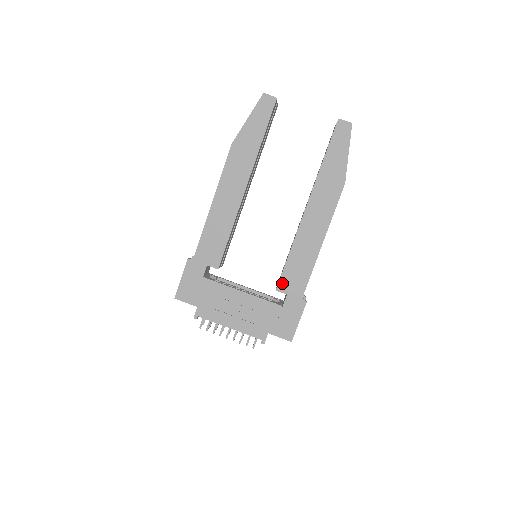
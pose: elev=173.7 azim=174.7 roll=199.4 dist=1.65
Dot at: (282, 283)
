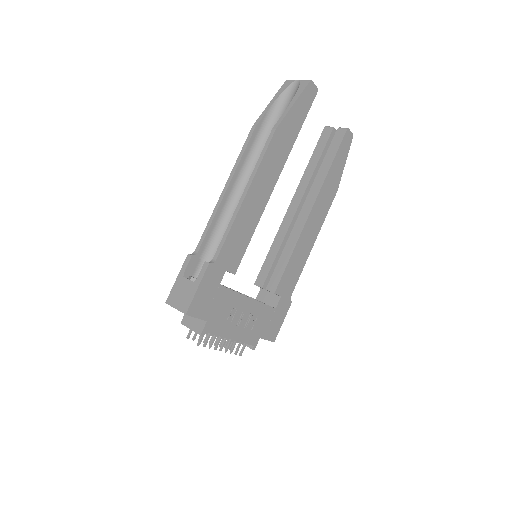
Dot at: (280, 285)
